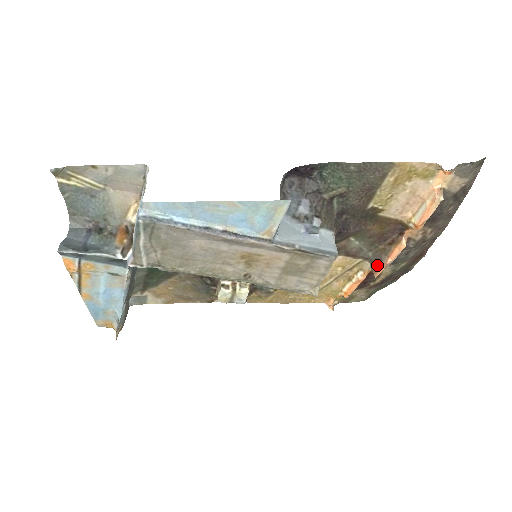
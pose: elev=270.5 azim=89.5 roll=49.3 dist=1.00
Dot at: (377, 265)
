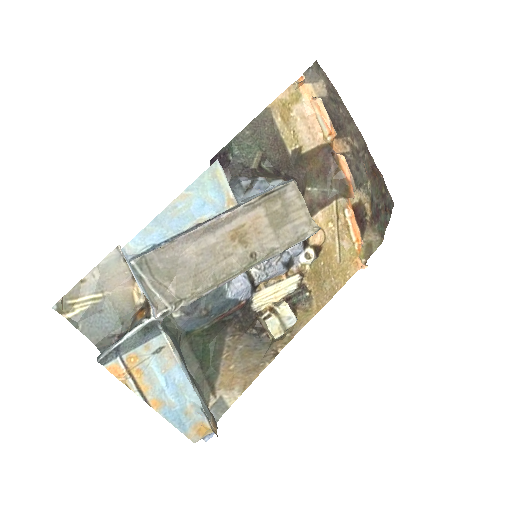
Dot at: (346, 191)
